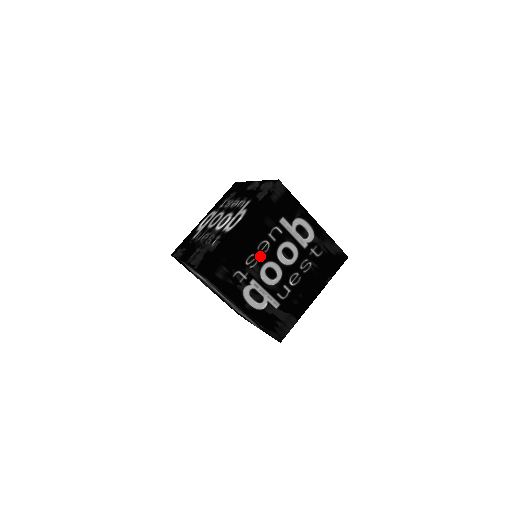
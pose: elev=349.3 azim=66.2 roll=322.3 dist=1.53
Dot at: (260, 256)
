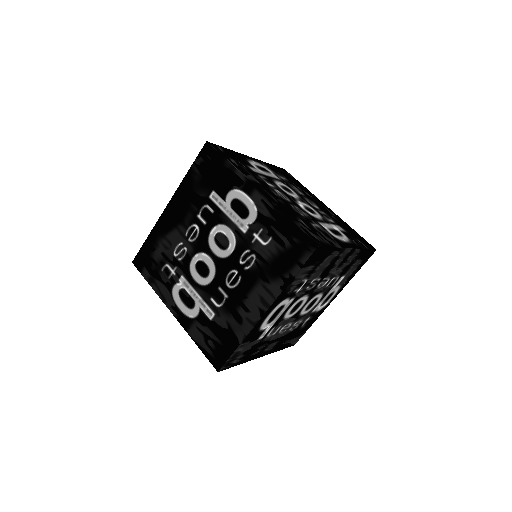
Dot at: (189, 245)
